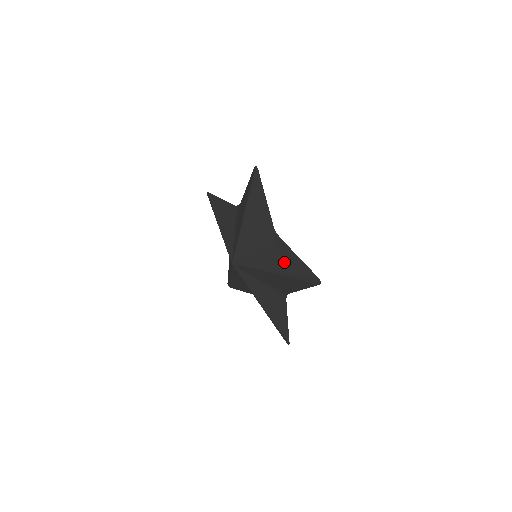
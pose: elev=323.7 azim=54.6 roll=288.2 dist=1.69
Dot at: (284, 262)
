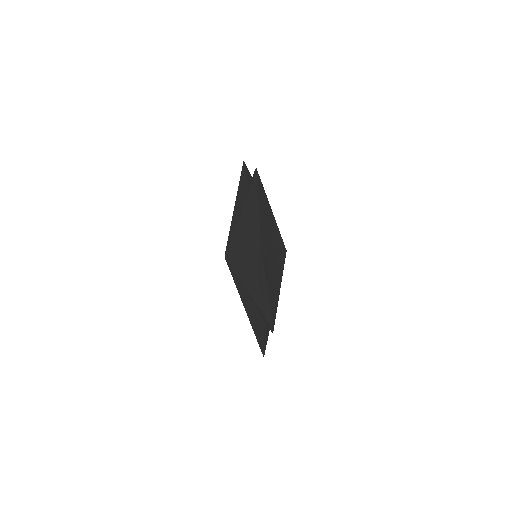
Dot at: (256, 287)
